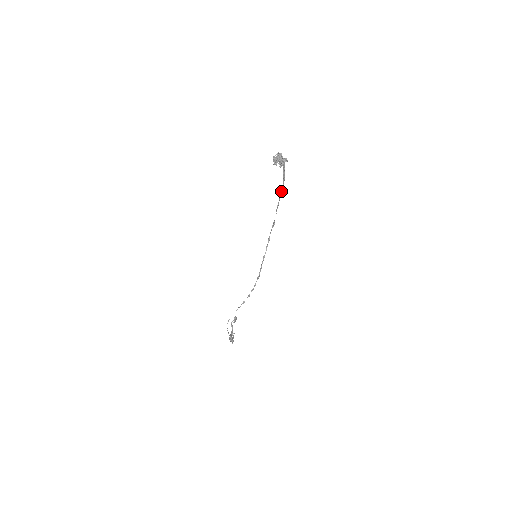
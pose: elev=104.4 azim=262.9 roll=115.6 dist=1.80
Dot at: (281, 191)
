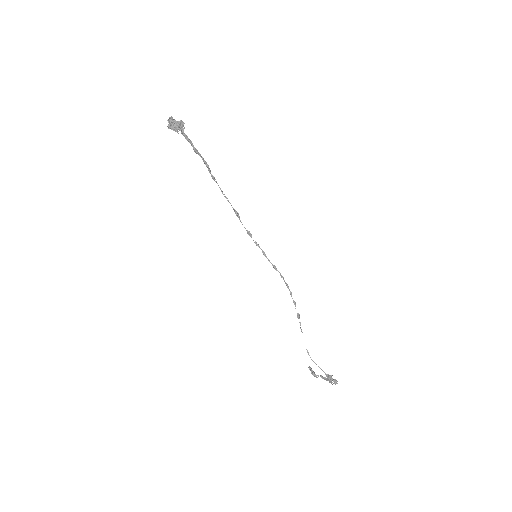
Dot at: (209, 171)
